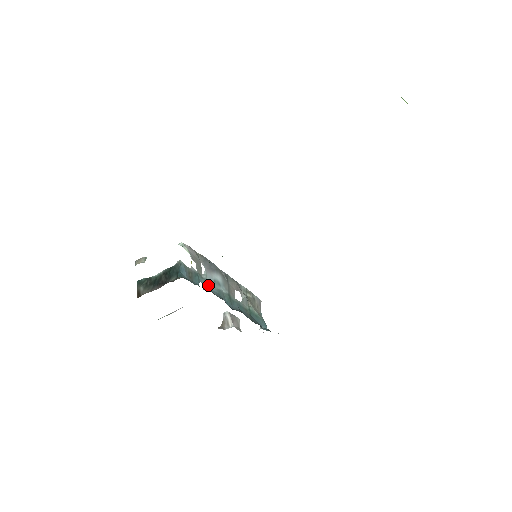
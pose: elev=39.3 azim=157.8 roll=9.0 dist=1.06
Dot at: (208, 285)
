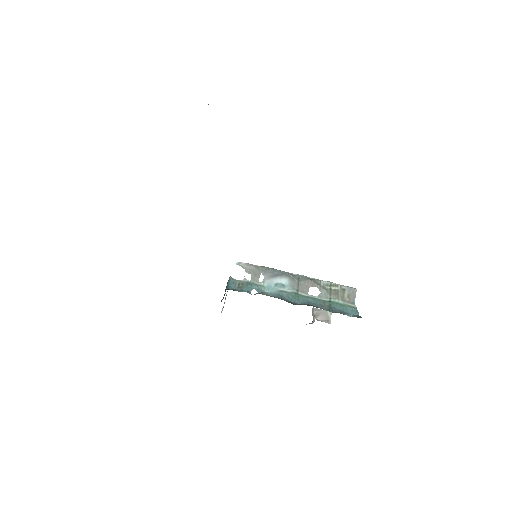
Dot at: (265, 289)
